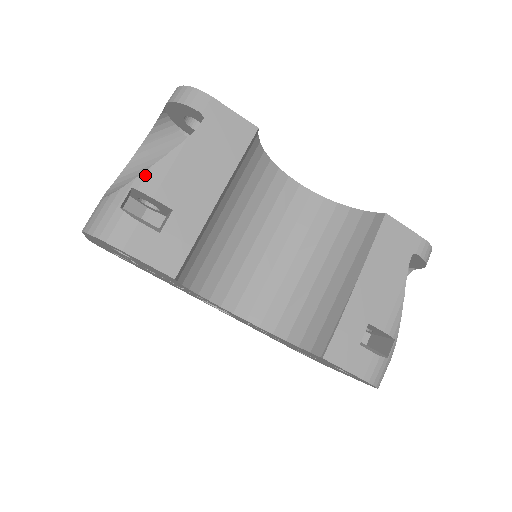
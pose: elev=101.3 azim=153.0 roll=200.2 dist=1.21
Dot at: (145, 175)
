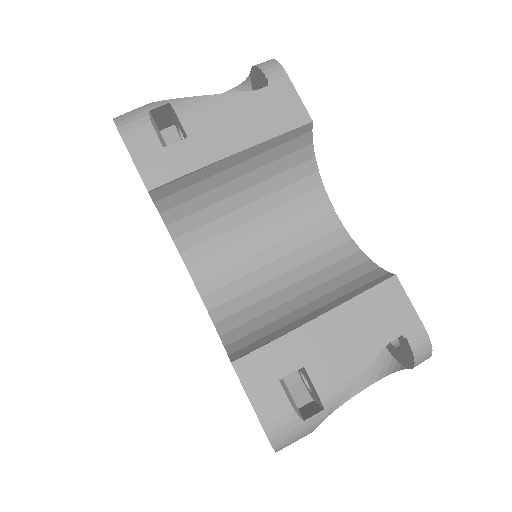
Dot at: (187, 99)
